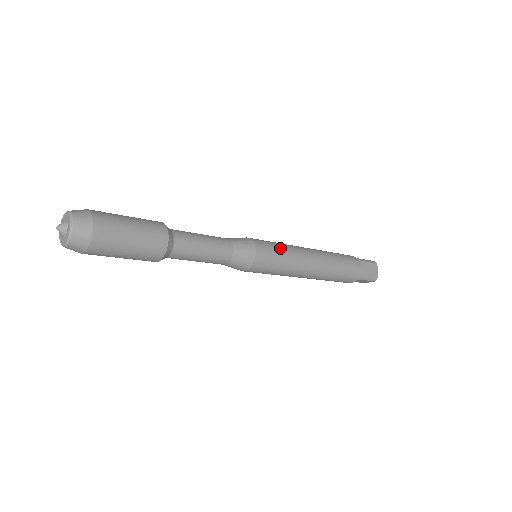
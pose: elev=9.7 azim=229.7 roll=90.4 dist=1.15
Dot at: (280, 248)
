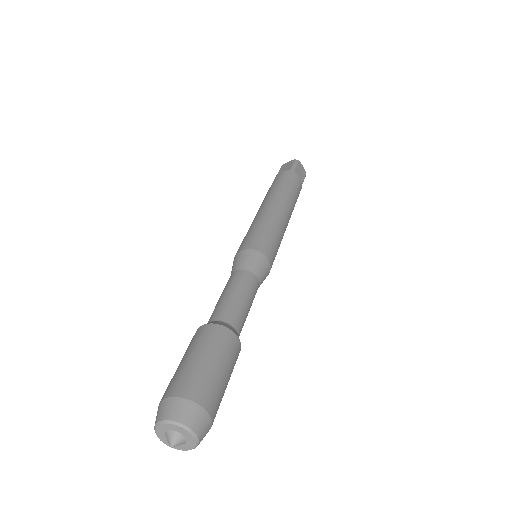
Dot at: (270, 232)
